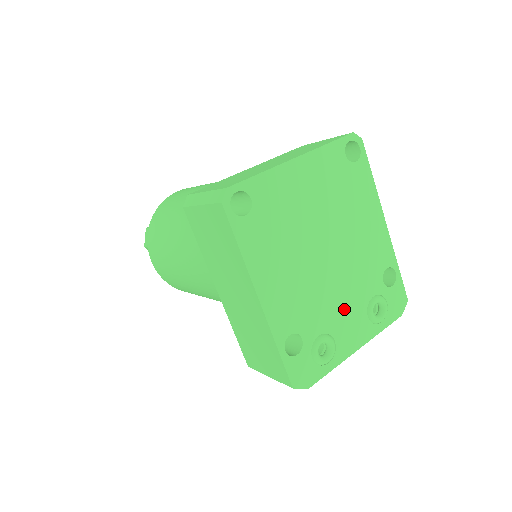
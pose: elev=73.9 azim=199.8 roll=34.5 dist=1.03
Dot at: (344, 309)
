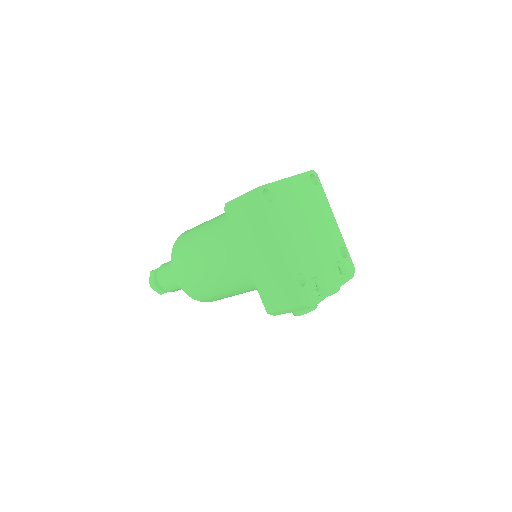
Dot at: (323, 265)
